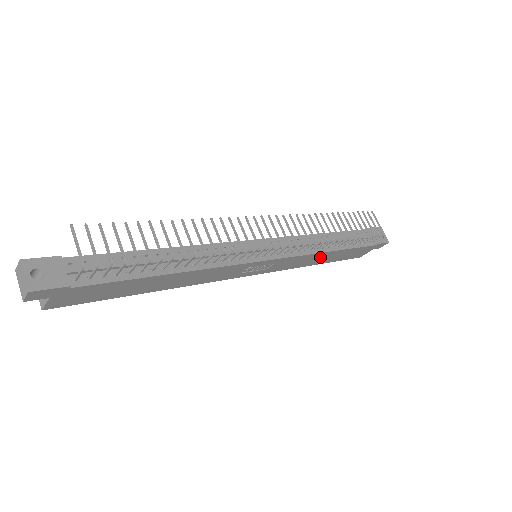
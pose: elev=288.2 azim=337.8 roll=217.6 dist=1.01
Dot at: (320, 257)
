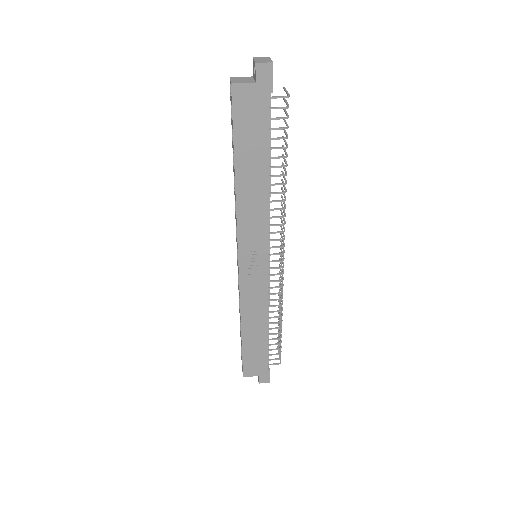
Dot at: (257, 321)
